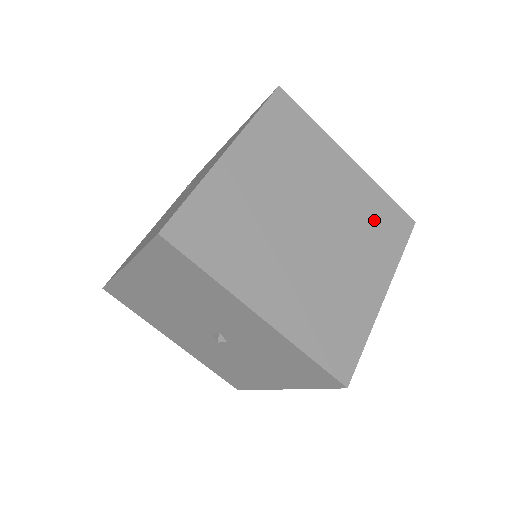
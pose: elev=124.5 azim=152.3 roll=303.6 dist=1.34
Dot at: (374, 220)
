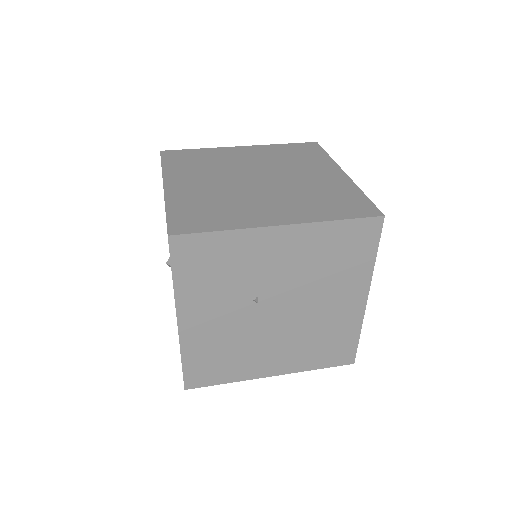
Dot at: (328, 197)
